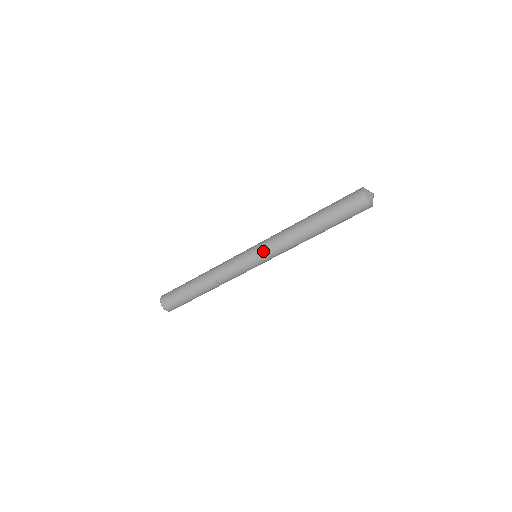
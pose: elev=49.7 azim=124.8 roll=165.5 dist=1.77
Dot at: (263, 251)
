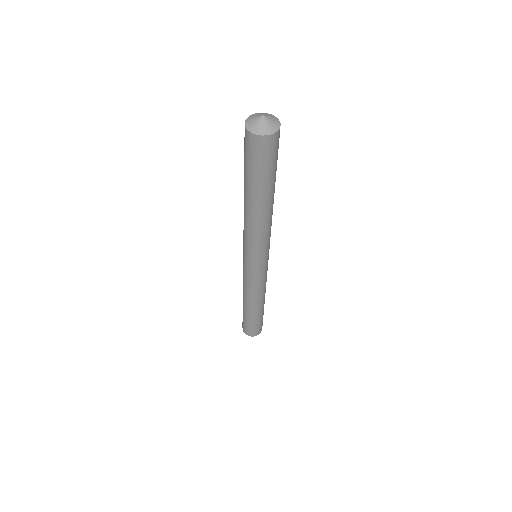
Dot at: (254, 256)
